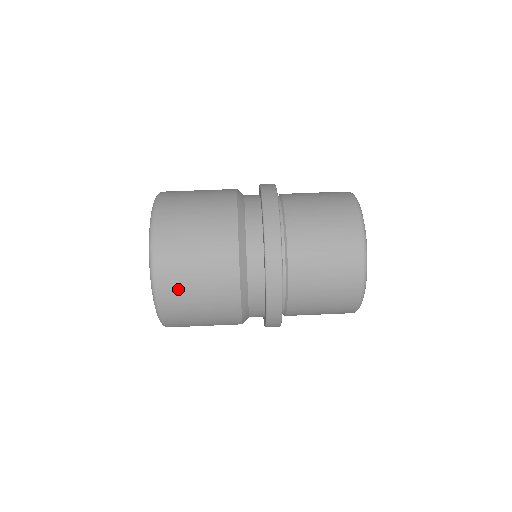
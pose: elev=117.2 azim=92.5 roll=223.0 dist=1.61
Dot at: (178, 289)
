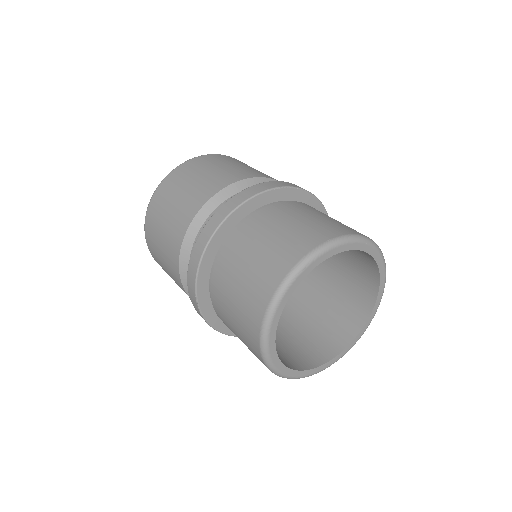
Dot at: (186, 174)
